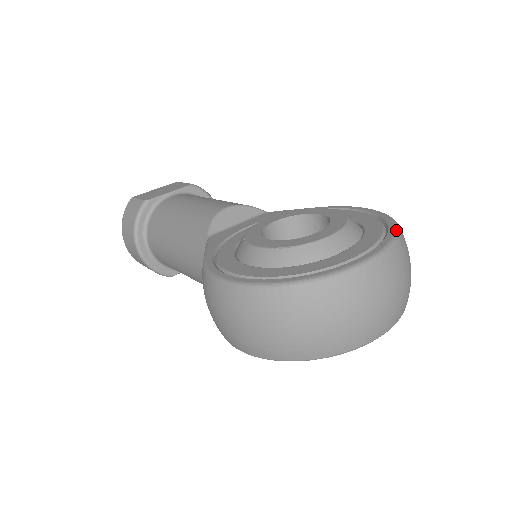
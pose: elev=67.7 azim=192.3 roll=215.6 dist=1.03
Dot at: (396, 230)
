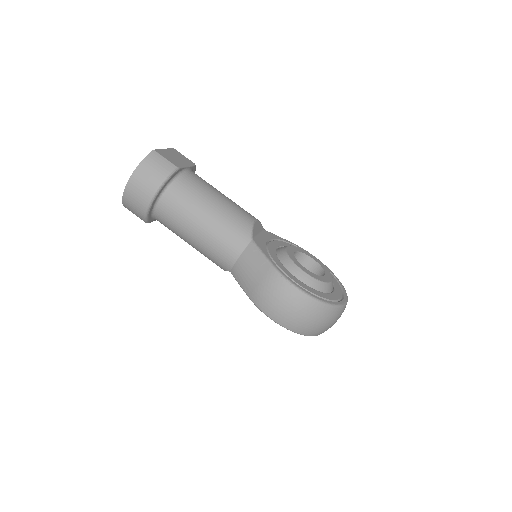
Dot at: occluded
